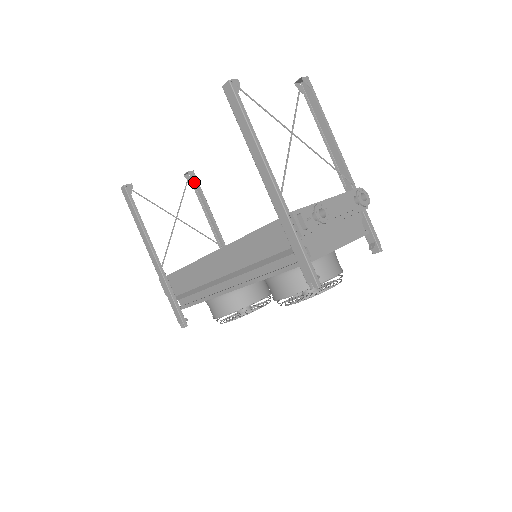
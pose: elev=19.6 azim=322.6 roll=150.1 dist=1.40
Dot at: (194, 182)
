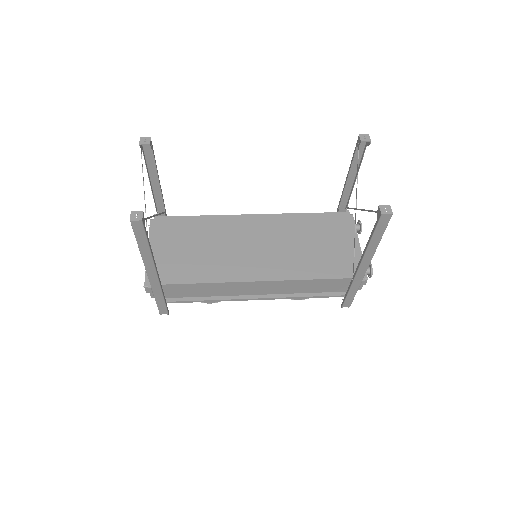
Dot at: (144, 148)
